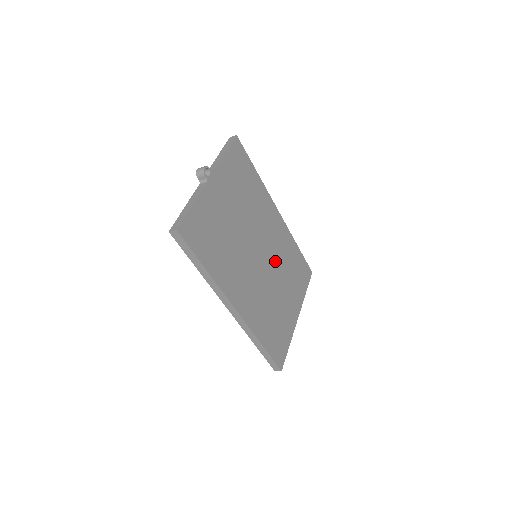
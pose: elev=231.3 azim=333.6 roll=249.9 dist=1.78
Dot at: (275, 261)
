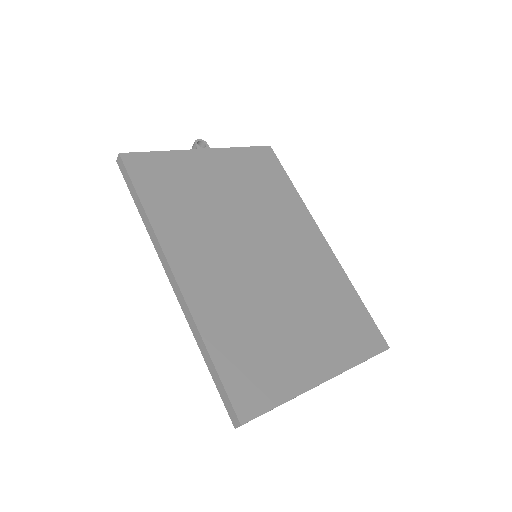
Dot at: (293, 279)
